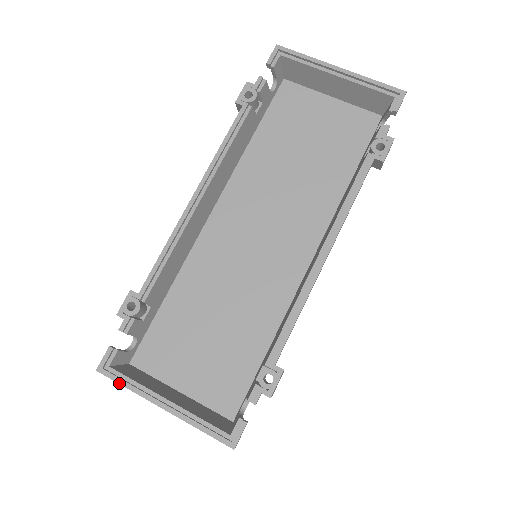
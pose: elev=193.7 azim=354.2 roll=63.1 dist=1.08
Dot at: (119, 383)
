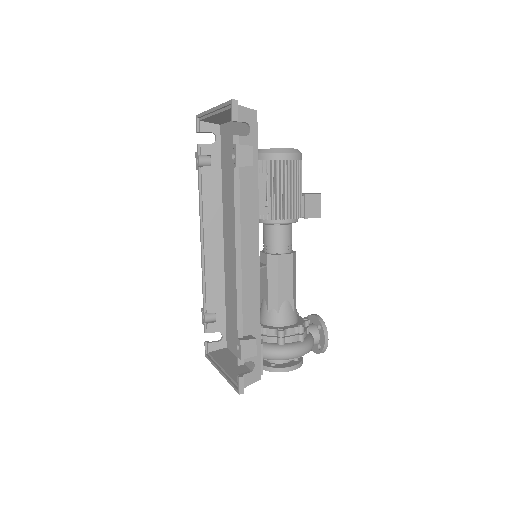
Dot at: (210, 361)
